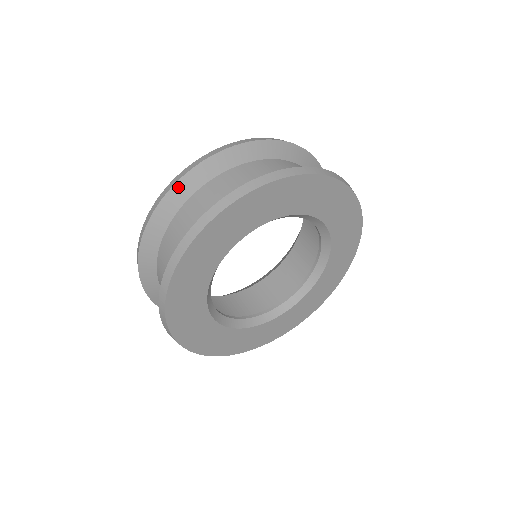
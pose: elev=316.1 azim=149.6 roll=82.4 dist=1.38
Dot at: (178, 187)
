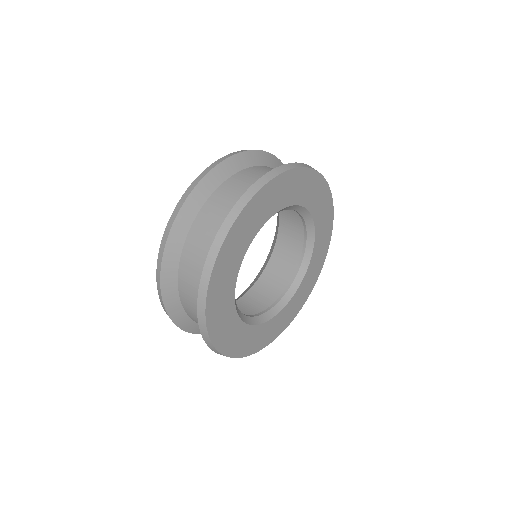
Dot at: (263, 154)
